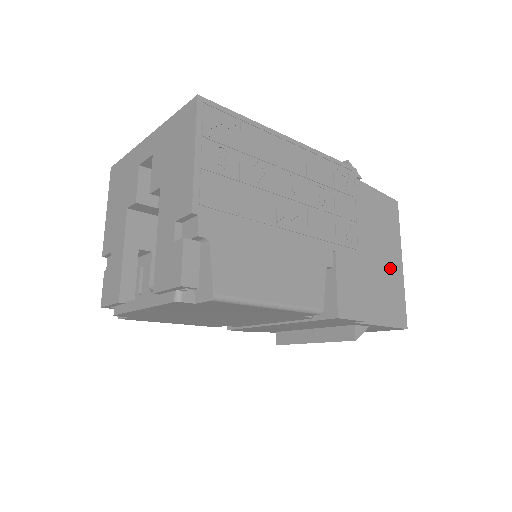
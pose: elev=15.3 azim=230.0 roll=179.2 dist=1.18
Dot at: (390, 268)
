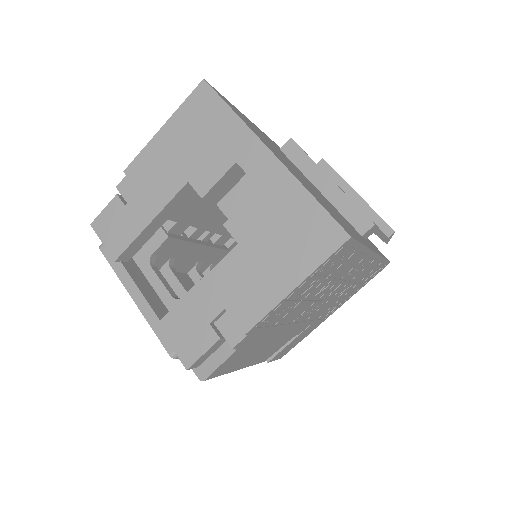
Dot at: occluded
